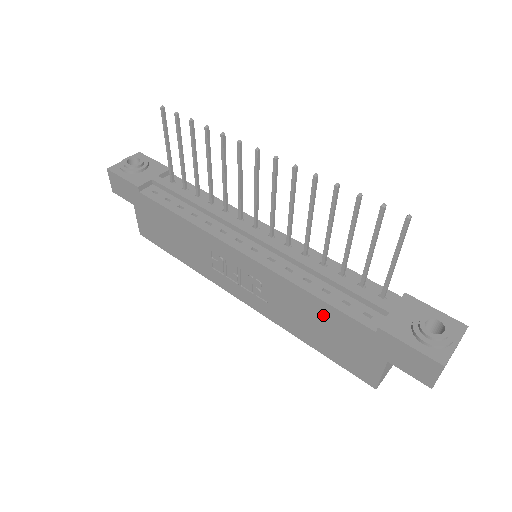
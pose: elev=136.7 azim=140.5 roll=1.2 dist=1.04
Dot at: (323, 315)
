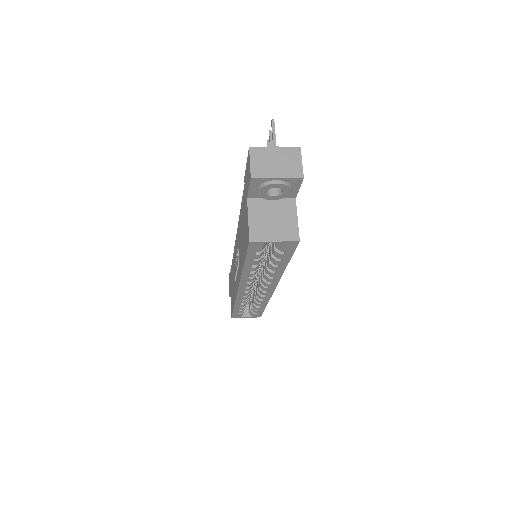
Dot at: occluded
